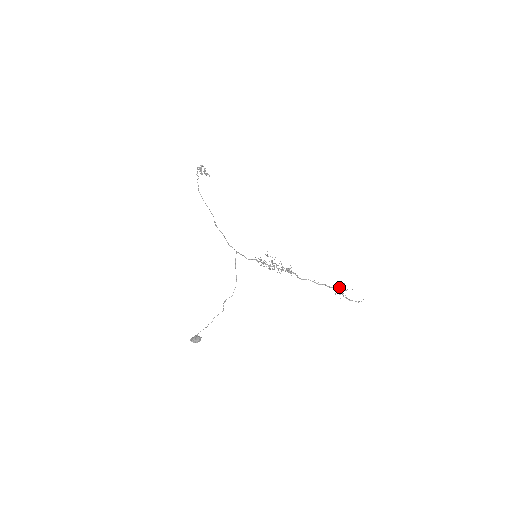
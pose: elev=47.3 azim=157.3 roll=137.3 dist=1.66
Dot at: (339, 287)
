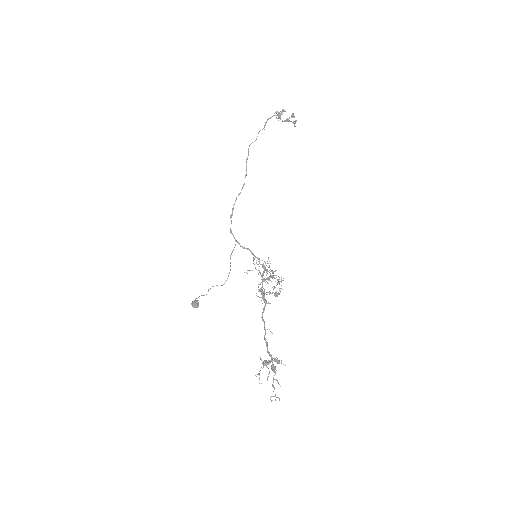
Dot at: (265, 360)
